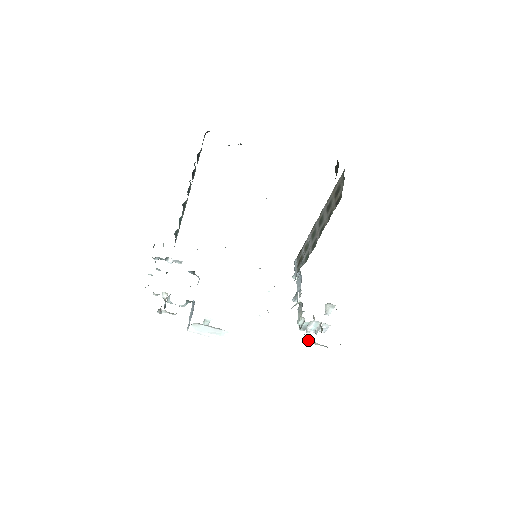
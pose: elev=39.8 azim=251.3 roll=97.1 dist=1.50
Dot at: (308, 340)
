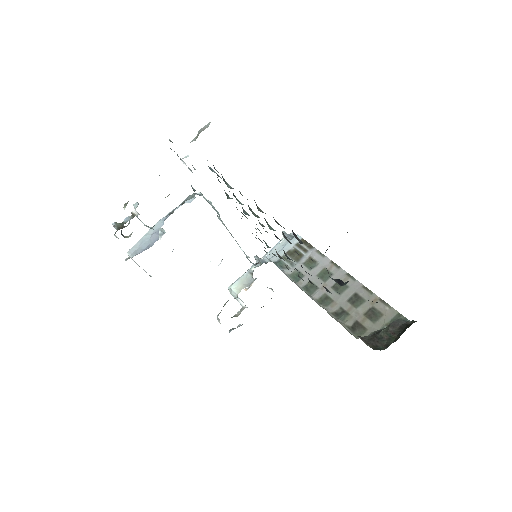
Dot at: (218, 318)
